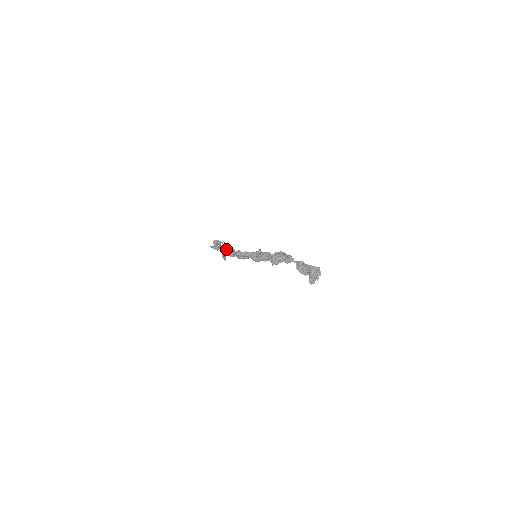
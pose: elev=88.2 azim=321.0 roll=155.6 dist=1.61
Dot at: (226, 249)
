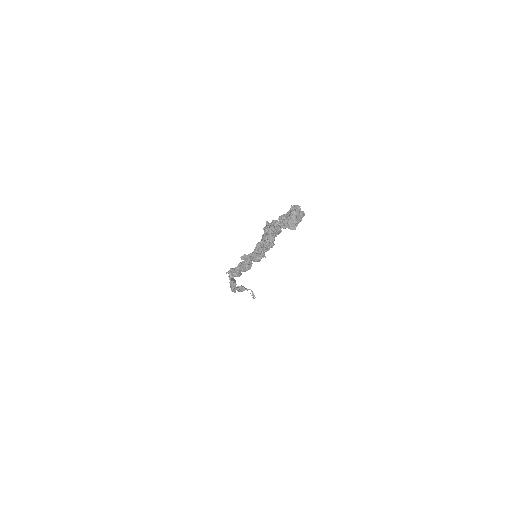
Dot at: (232, 269)
